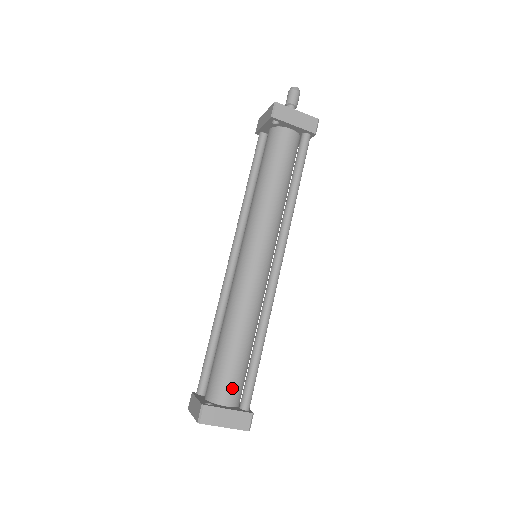
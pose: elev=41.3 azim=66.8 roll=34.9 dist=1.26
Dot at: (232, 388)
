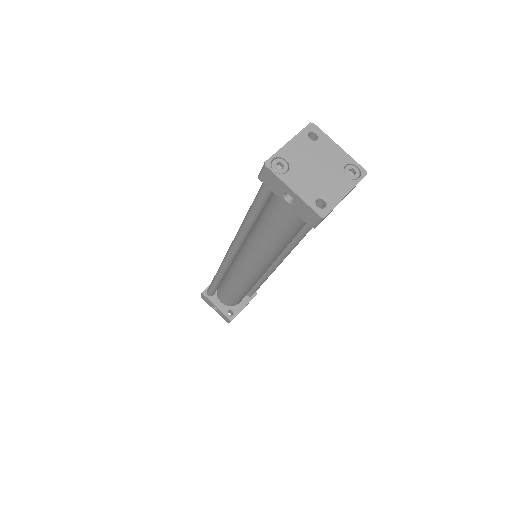
Dot at: occluded
